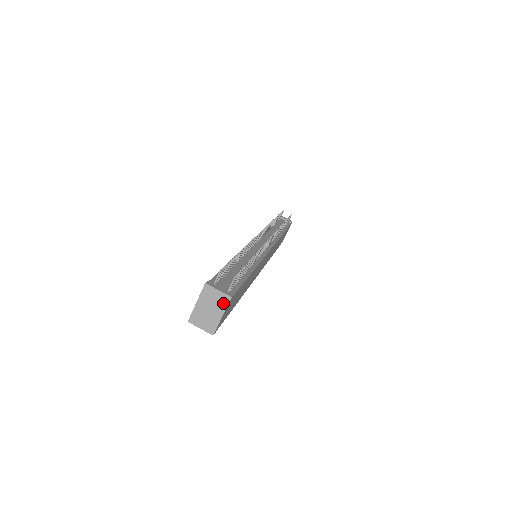
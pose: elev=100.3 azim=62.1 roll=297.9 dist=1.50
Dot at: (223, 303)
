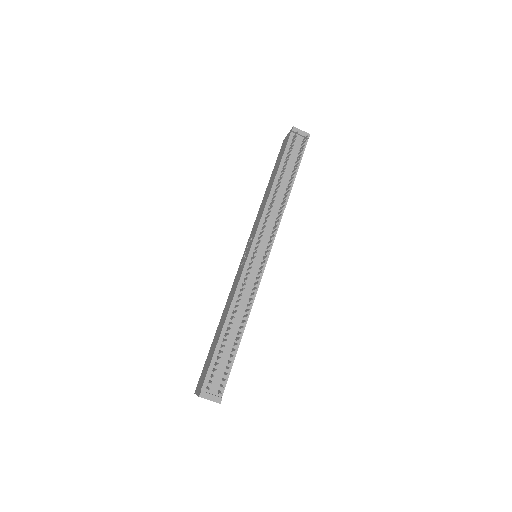
Dot at: occluded
